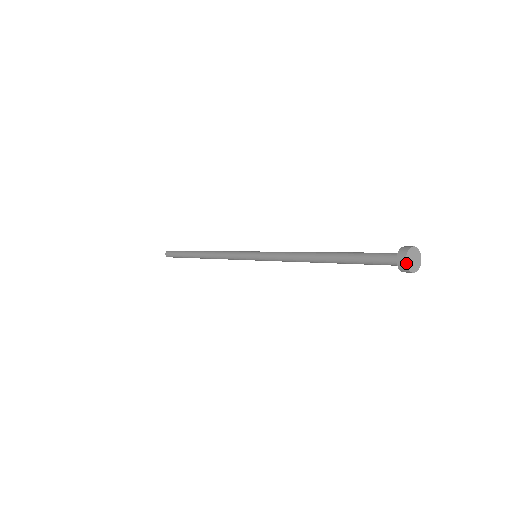
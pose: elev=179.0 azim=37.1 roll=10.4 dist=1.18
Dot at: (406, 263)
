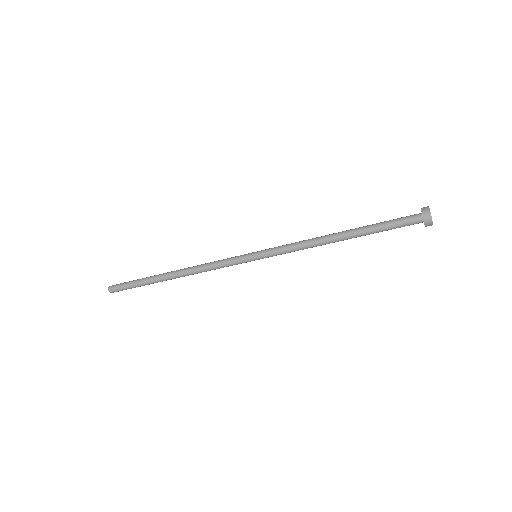
Dot at: occluded
